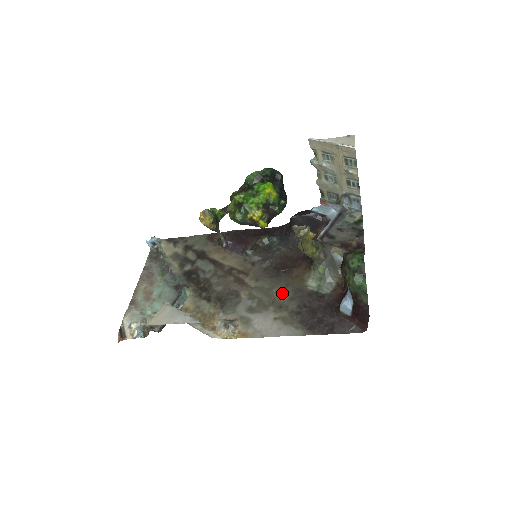
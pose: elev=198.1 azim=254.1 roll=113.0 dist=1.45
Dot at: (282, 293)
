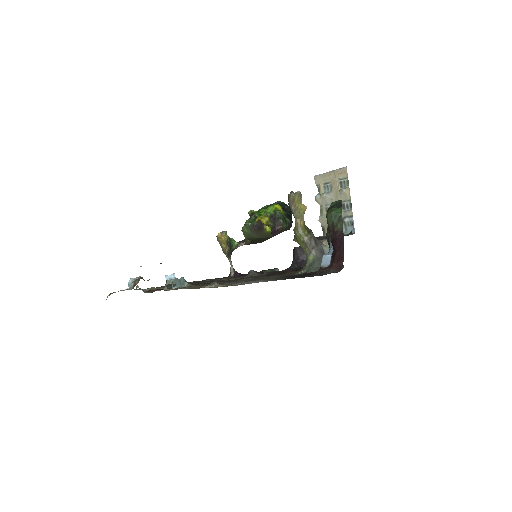
Dot at: occluded
